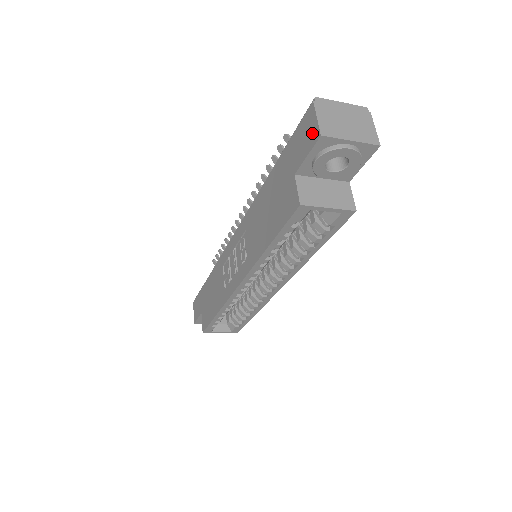
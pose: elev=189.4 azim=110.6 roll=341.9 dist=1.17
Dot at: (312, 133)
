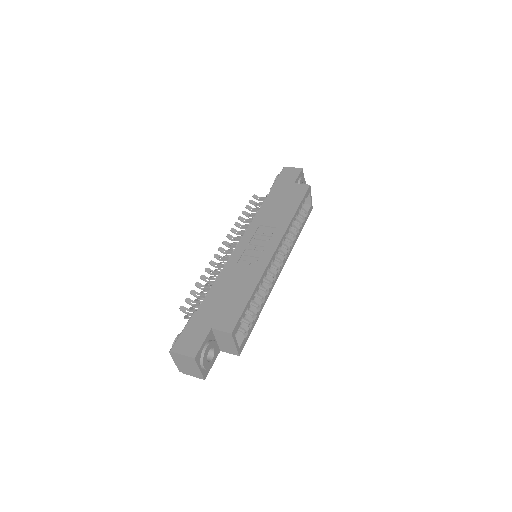
Dot at: (295, 171)
